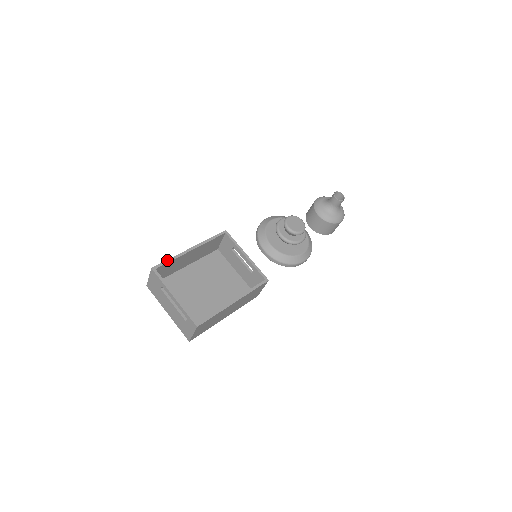
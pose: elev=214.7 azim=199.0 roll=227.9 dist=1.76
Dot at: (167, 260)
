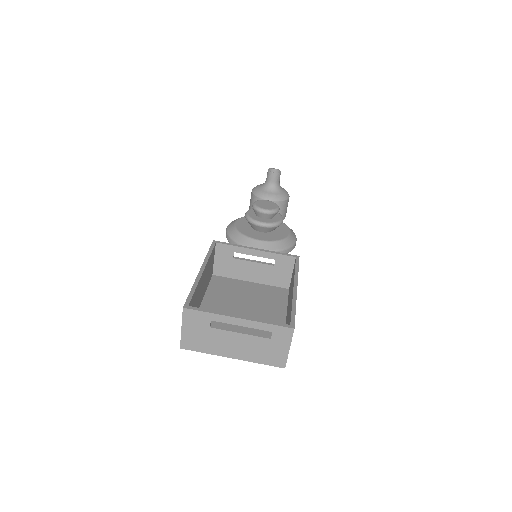
Dot at: (190, 292)
